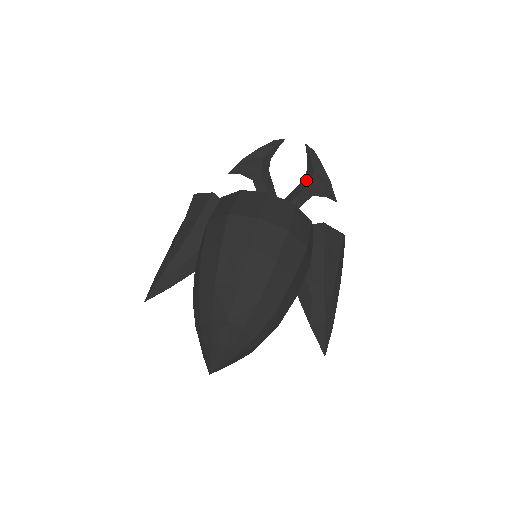
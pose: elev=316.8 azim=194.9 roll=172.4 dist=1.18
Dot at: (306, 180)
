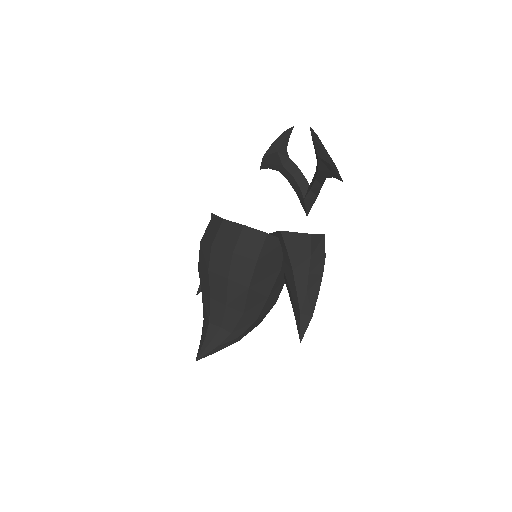
Dot at: (317, 163)
